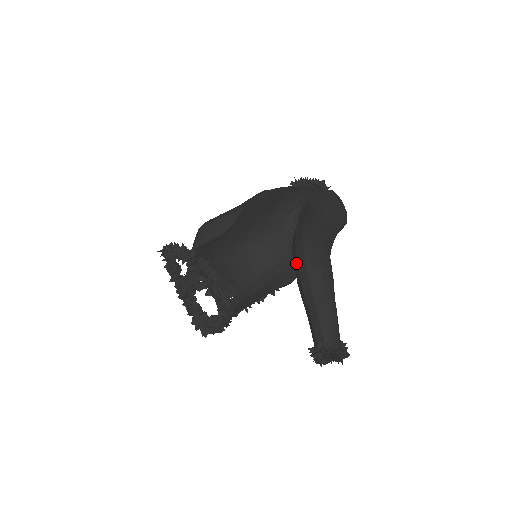
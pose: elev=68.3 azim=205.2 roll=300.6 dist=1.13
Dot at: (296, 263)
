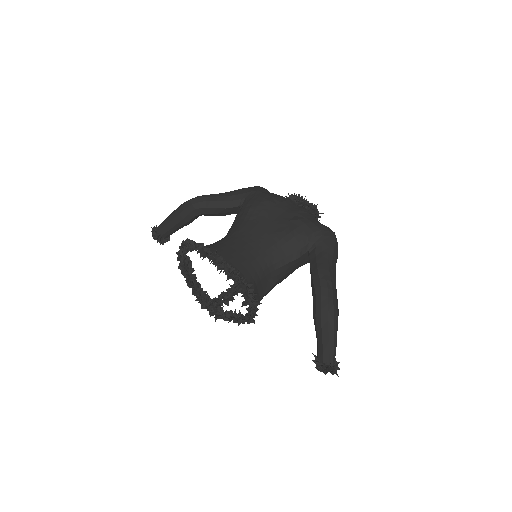
Dot at: (319, 304)
